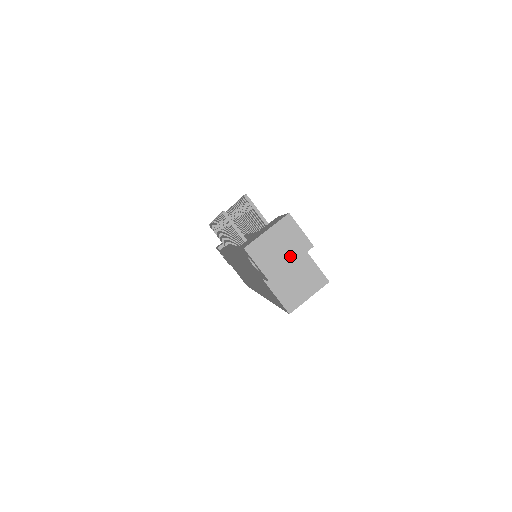
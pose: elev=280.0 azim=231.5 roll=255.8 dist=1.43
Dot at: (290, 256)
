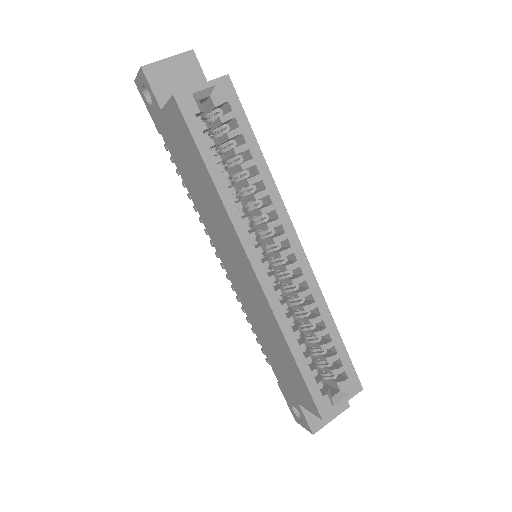
Dot at: (169, 60)
